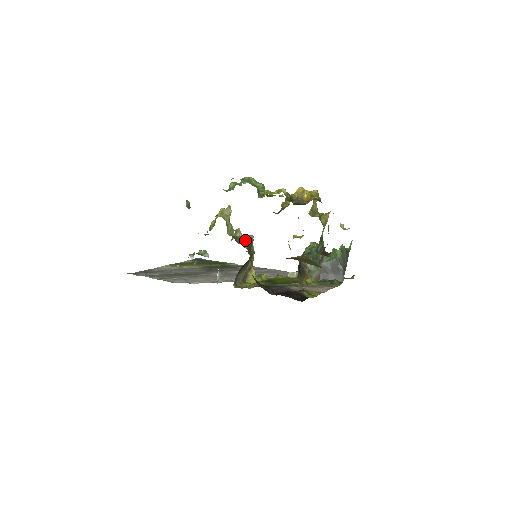
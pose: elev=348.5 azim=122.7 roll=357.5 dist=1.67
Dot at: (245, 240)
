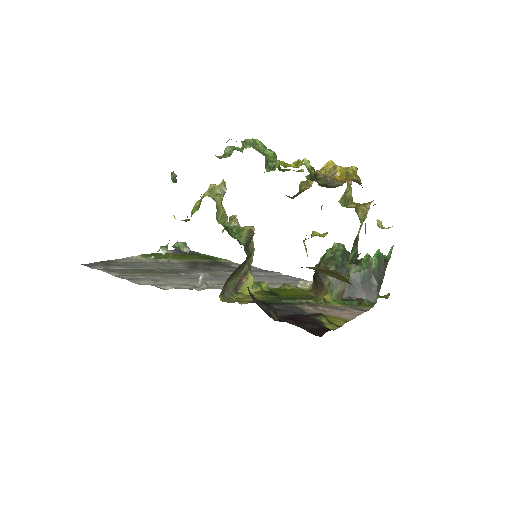
Dot at: (242, 233)
